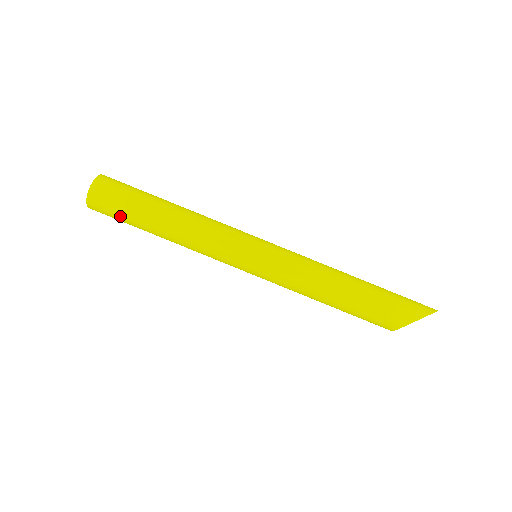
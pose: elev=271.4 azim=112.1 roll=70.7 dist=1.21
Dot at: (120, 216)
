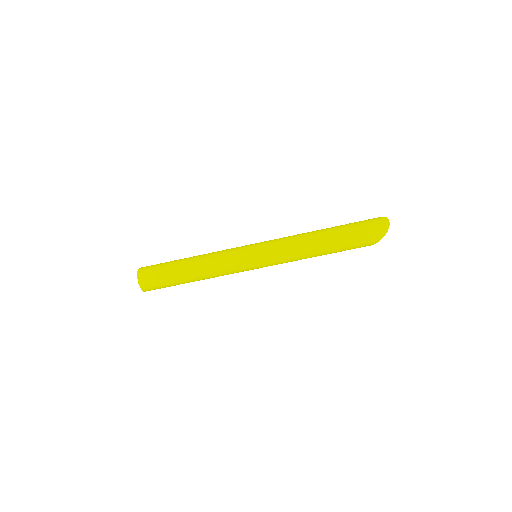
Dot at: occluded
